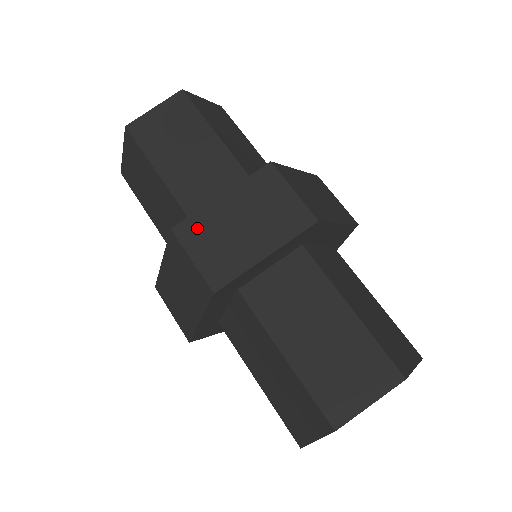
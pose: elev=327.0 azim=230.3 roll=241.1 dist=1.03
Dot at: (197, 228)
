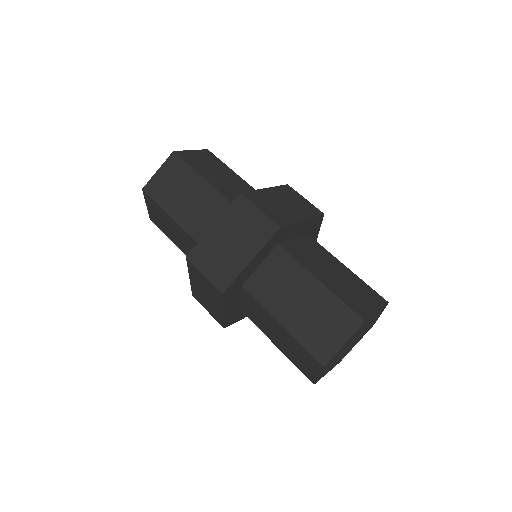
Dot at: (202, 252)
